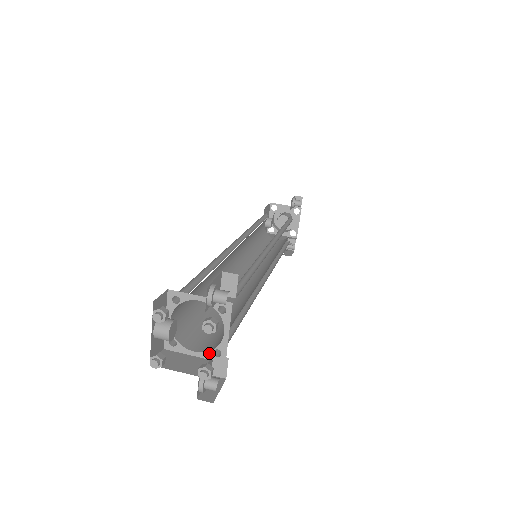
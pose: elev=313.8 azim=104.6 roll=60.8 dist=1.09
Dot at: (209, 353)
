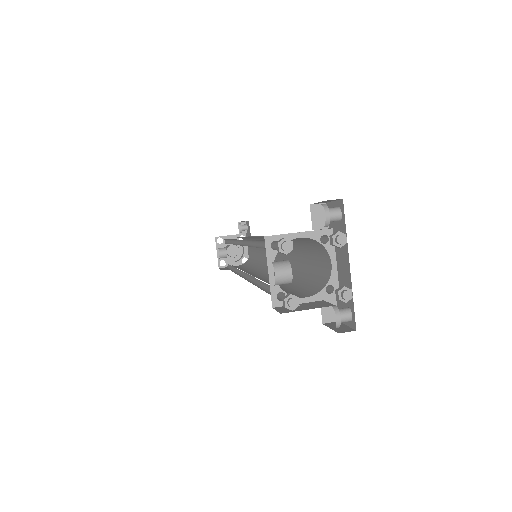
Dot at: (321, 293)
